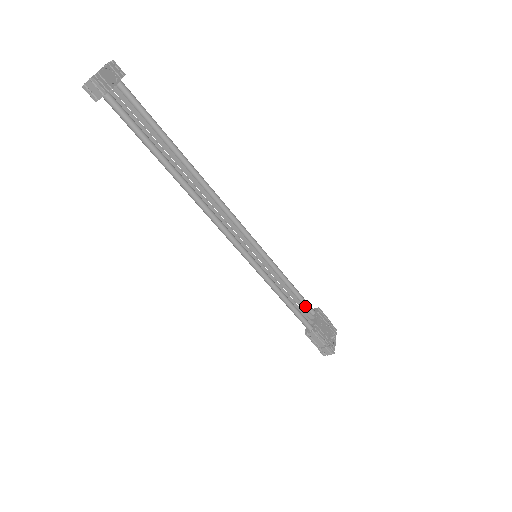
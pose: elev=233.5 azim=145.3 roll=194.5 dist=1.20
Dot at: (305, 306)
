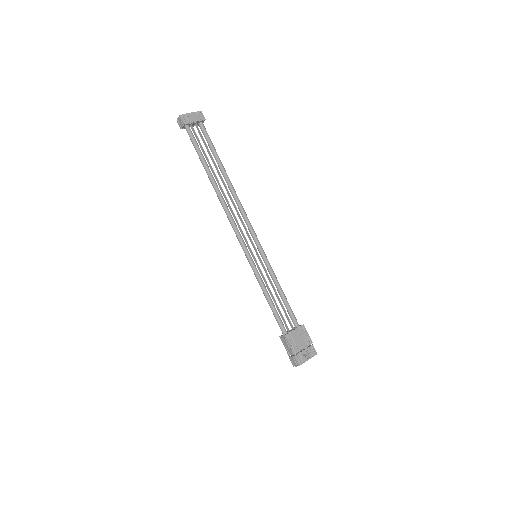
Dot at: (290, 316)
